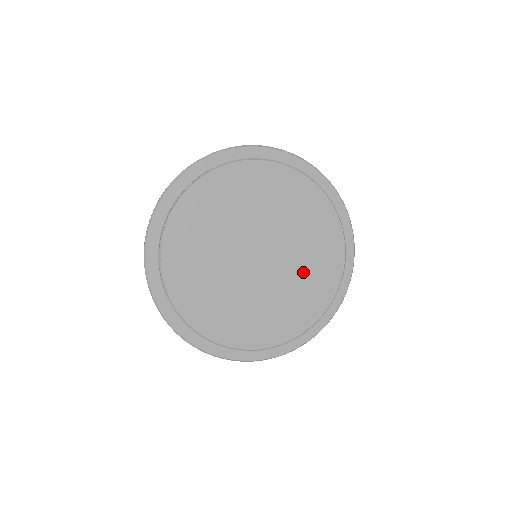
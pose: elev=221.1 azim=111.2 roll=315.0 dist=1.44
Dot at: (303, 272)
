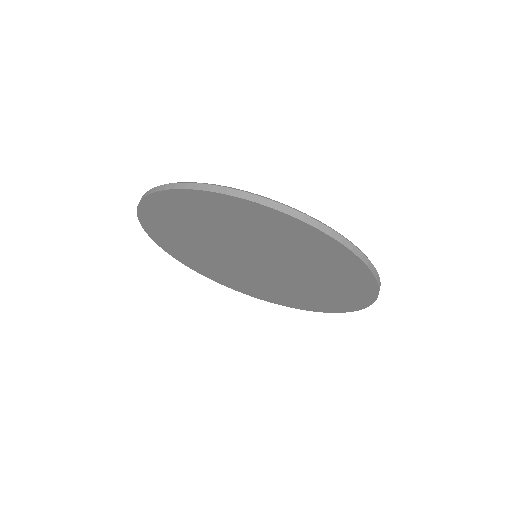
Dot at: occluded
